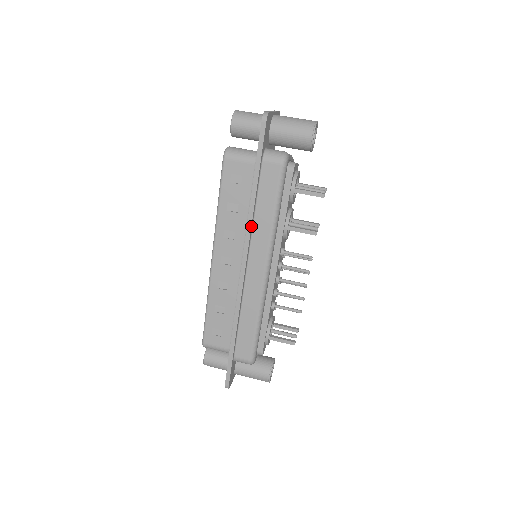
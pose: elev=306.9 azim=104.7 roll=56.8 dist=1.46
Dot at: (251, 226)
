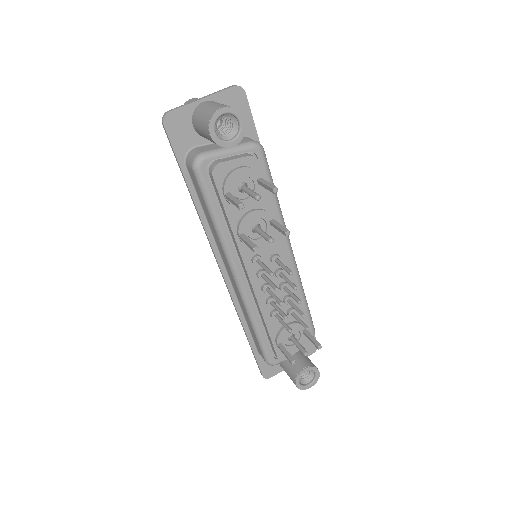
Dot at: (206, 232)
